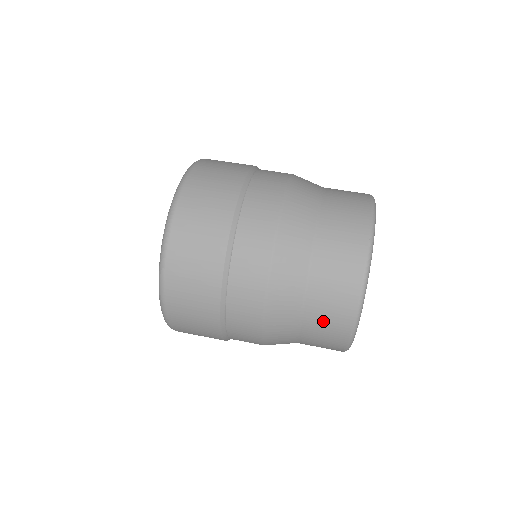
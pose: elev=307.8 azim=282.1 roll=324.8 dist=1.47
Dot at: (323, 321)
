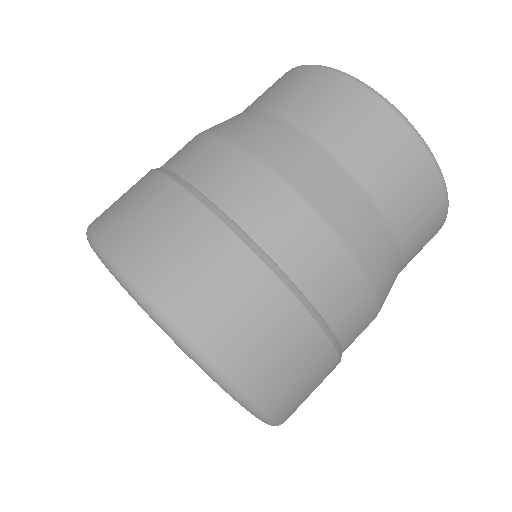
Dot at: (420, 248)
